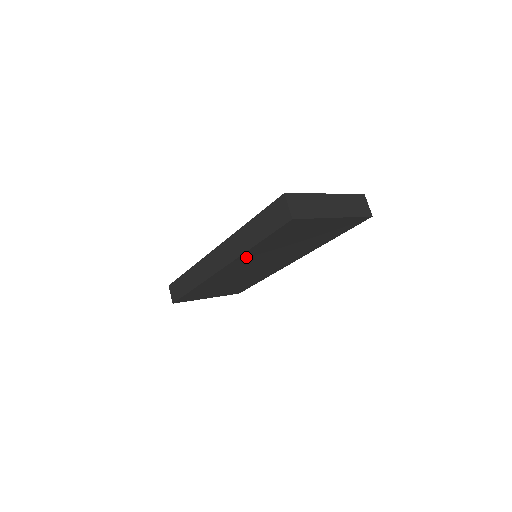
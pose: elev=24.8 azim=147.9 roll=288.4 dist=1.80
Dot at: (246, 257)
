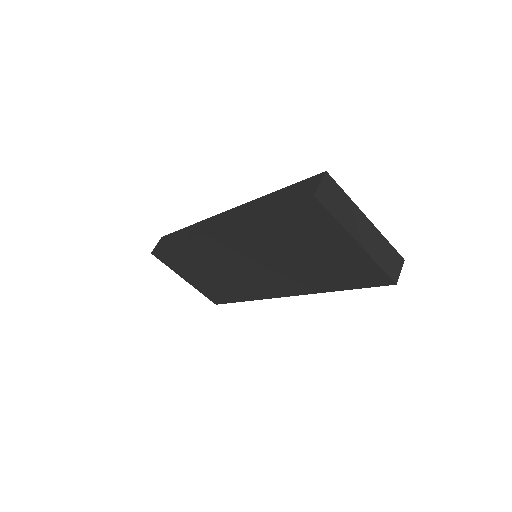
Dot at: (244, 232)
